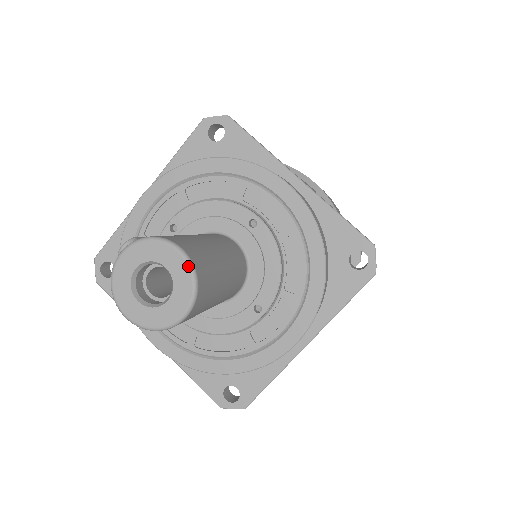
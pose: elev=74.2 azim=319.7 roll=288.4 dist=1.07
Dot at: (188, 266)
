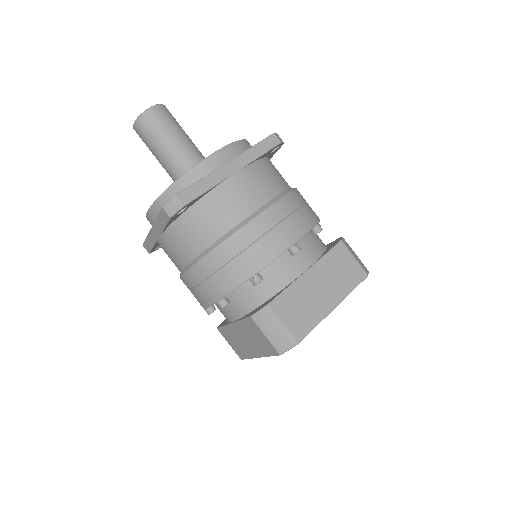
Dot at: occluded
